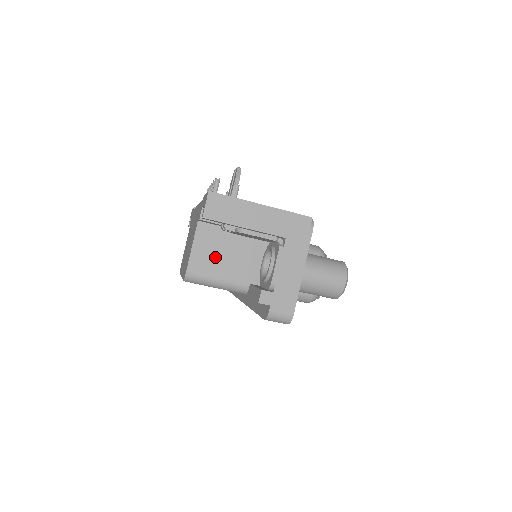
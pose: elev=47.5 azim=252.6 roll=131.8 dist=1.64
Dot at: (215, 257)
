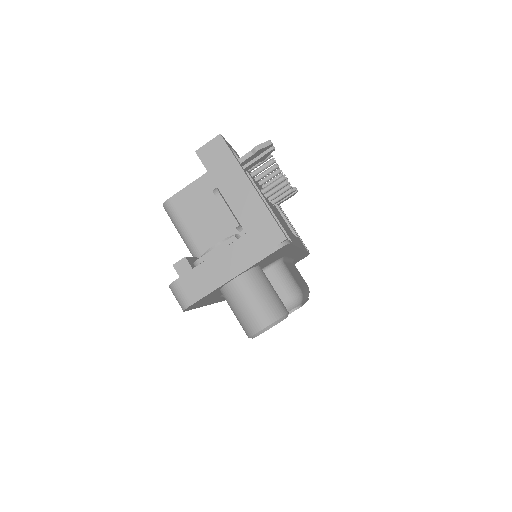
Dot at: (200, 209)
